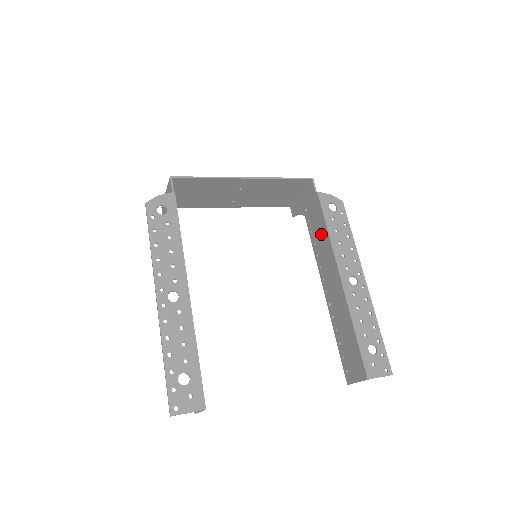
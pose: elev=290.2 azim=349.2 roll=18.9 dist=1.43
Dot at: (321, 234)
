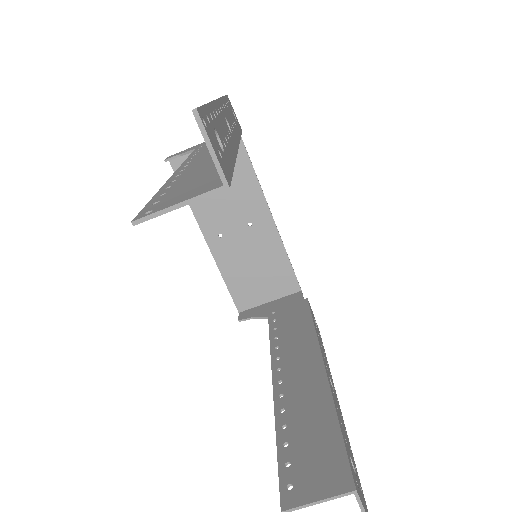
Dot at: (298, 328)
